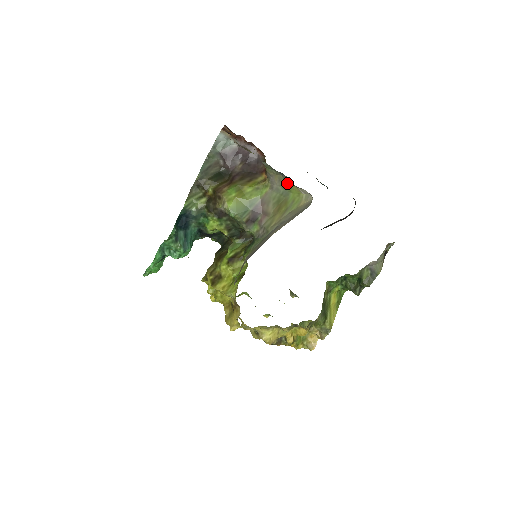
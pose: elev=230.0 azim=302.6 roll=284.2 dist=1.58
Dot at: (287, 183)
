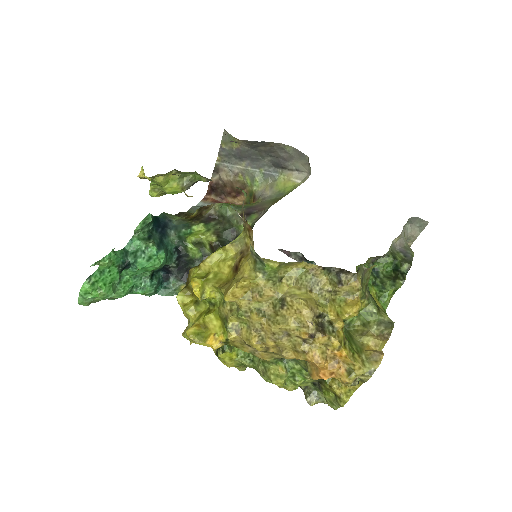
Dot at: (280, 184)
